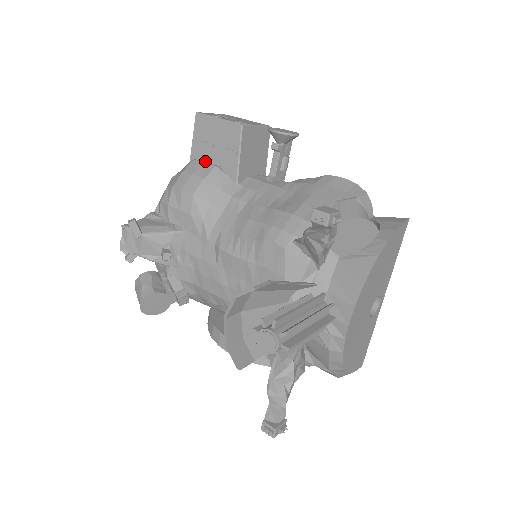
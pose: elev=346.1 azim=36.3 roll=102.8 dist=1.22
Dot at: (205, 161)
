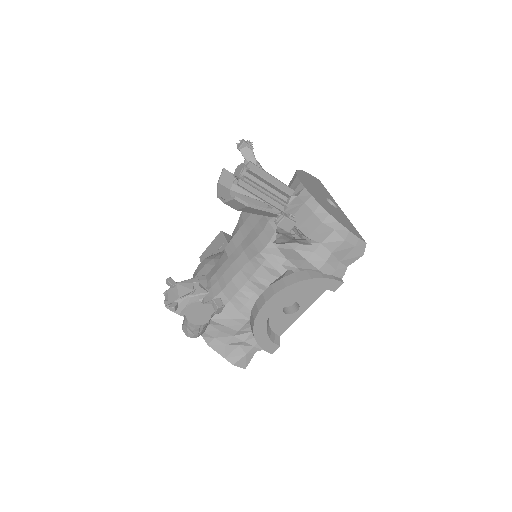
Dot at: occluded
